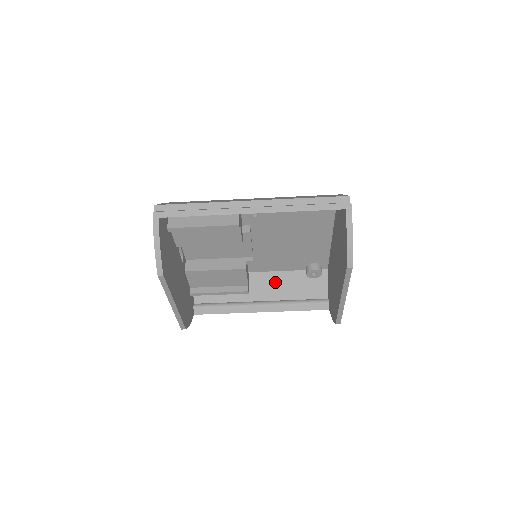
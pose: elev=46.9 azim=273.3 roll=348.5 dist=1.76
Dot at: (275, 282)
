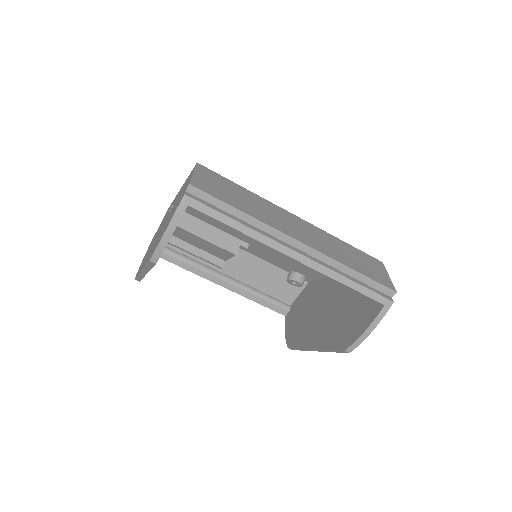
Dot at: (252, 266)
